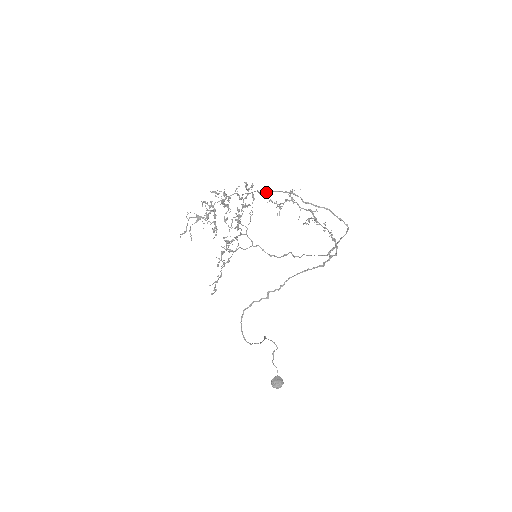
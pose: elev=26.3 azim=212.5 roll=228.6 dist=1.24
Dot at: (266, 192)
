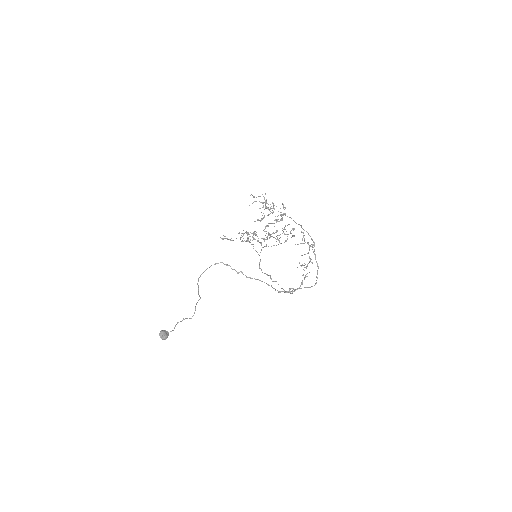
Dot at: occluded
